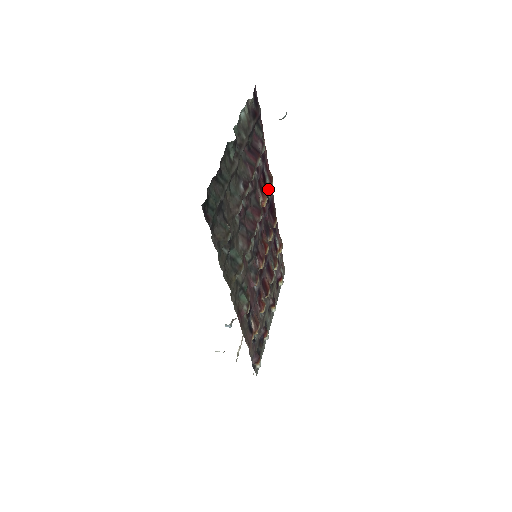
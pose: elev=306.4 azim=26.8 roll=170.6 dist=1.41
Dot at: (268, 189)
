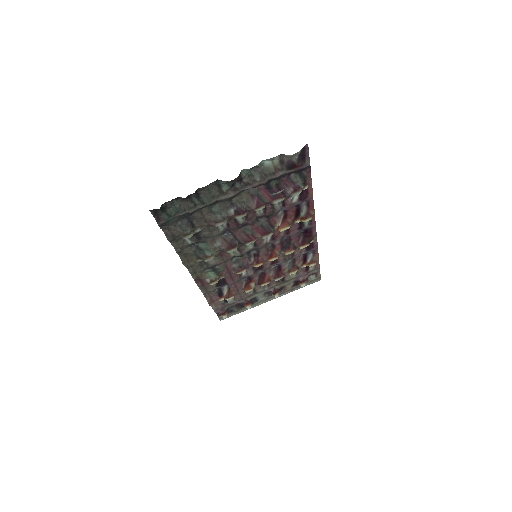
Dot at: (301, 220)
